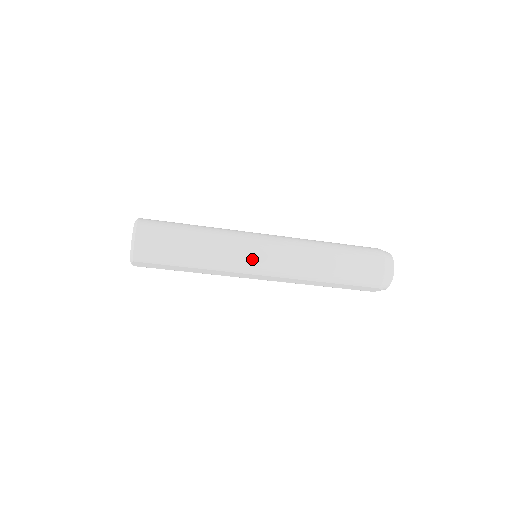
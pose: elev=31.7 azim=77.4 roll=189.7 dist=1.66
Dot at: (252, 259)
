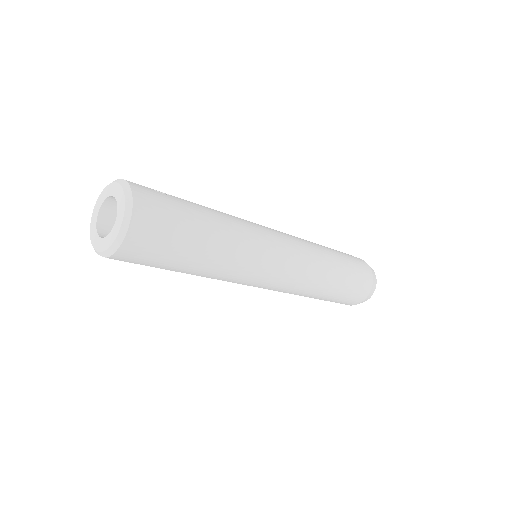
Dot at: (262, 275)
